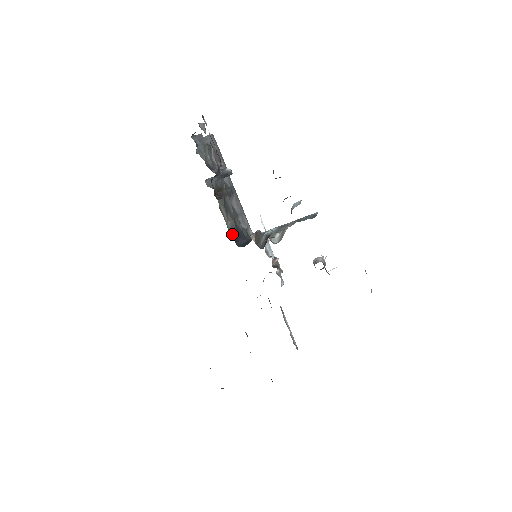
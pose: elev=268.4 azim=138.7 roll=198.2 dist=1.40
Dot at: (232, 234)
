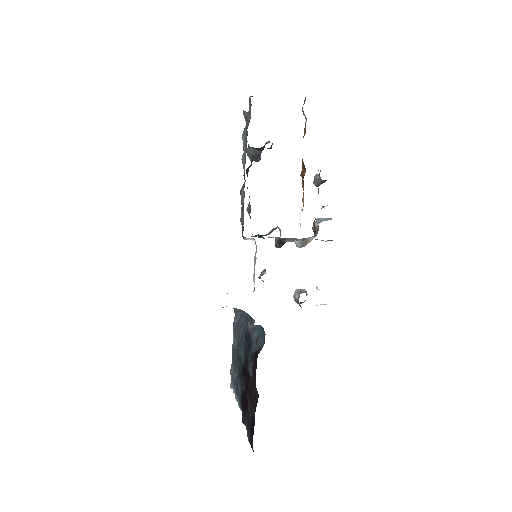
Dot at: occluded
